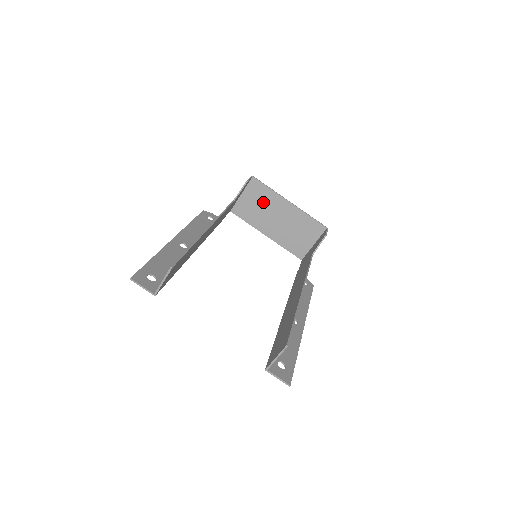
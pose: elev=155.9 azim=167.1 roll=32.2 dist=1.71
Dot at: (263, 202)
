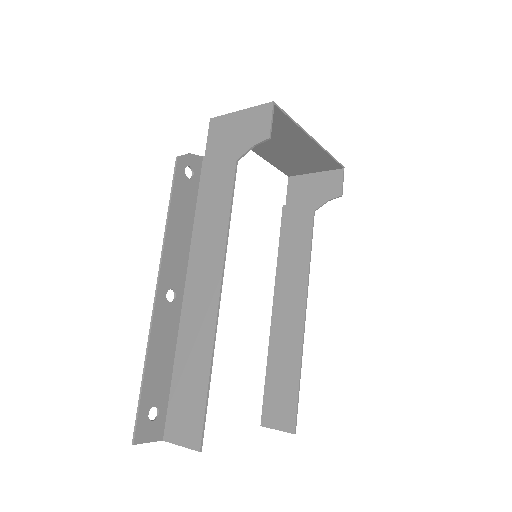
Dot at: (272, 129)
